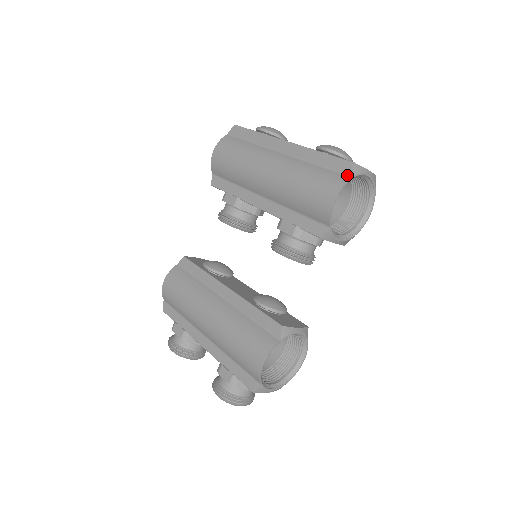
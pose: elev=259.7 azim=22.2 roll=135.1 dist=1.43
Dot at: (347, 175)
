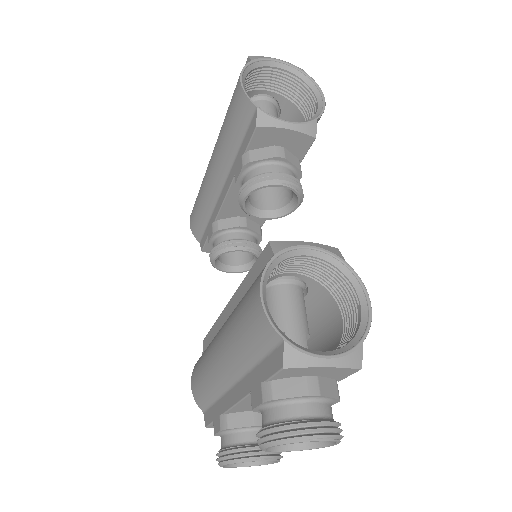
Dot at: occluded
